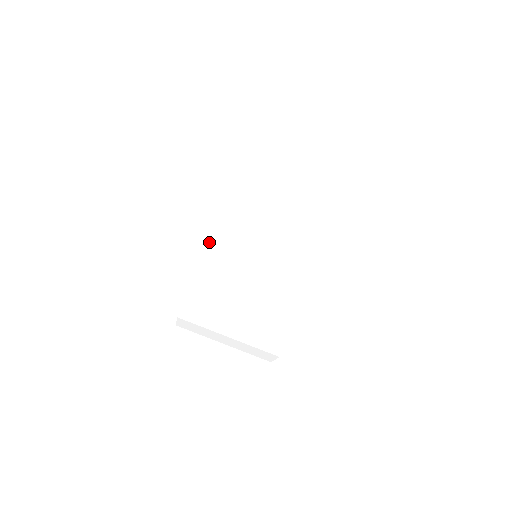
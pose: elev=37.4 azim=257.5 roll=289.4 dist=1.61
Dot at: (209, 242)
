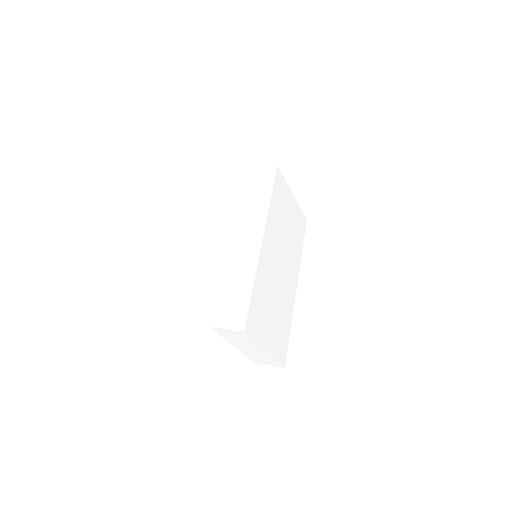
Dot at: (261, 247)
